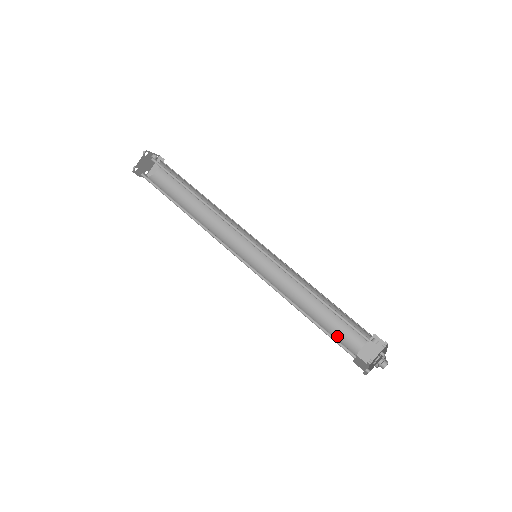
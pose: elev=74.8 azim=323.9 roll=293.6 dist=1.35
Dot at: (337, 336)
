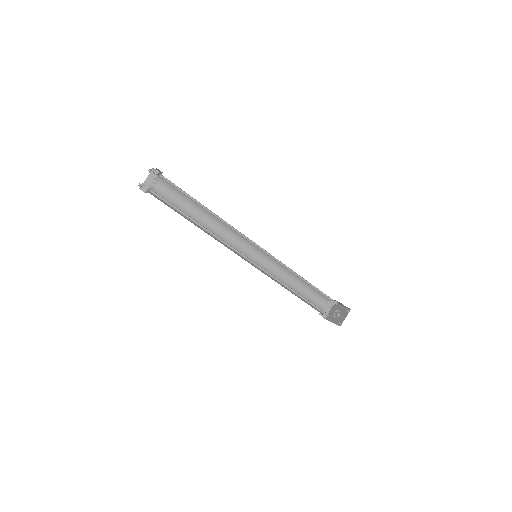
Dot at: (310, 305)
